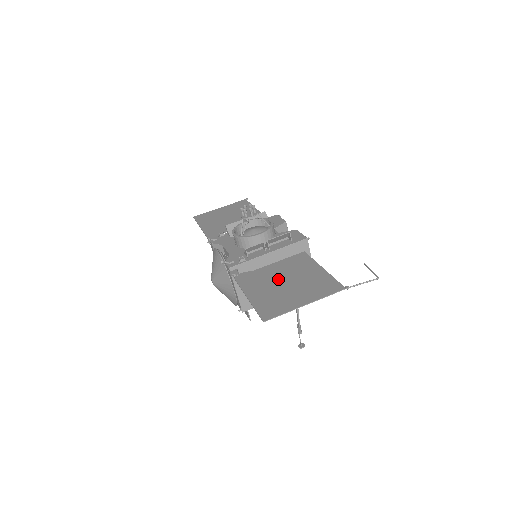
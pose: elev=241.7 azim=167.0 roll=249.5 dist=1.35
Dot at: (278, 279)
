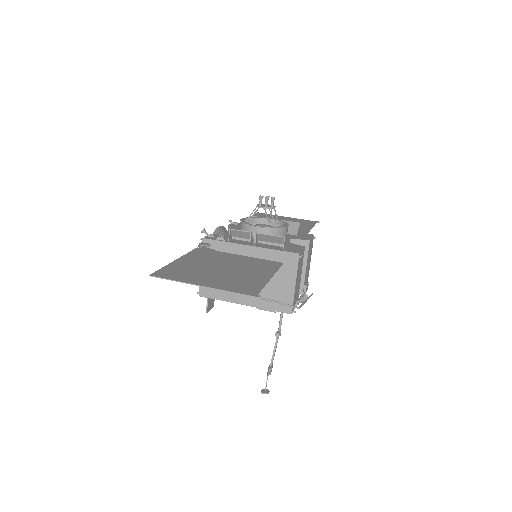
Dot at: (222, 263)
